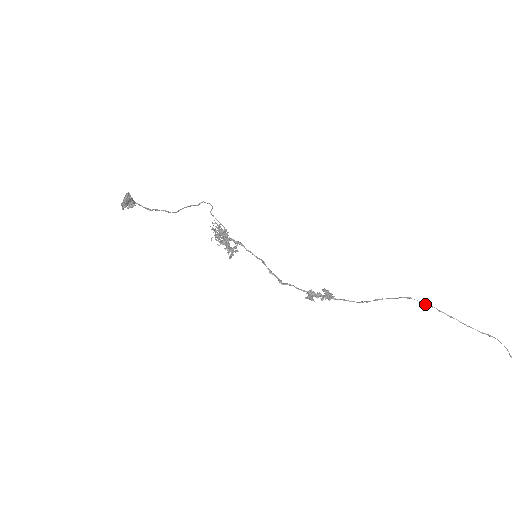
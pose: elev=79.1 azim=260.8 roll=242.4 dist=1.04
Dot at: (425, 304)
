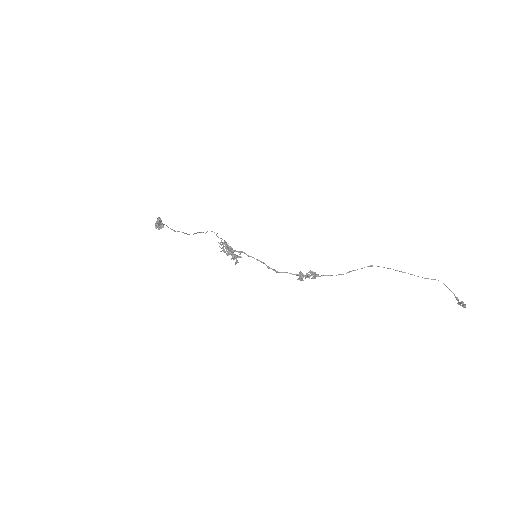
Dot at: occluded
